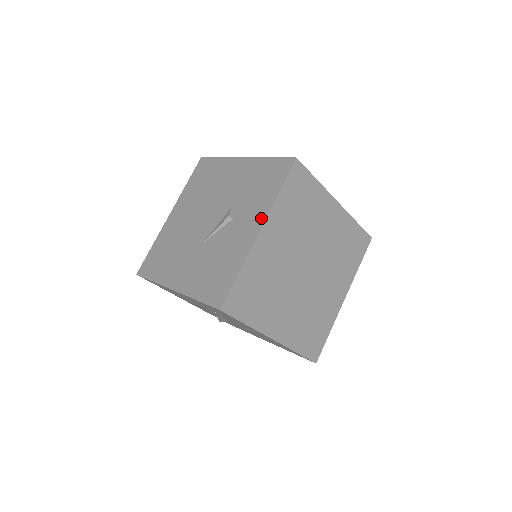
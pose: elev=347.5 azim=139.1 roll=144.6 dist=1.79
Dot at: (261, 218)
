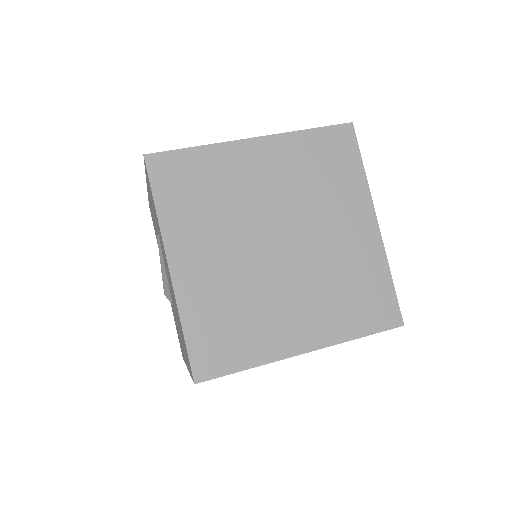
Dot at: occluded
